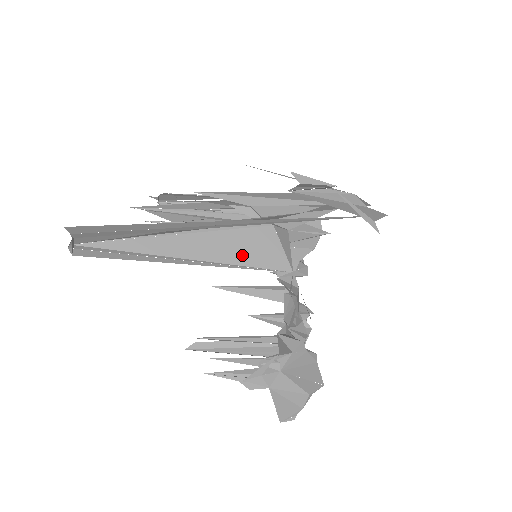
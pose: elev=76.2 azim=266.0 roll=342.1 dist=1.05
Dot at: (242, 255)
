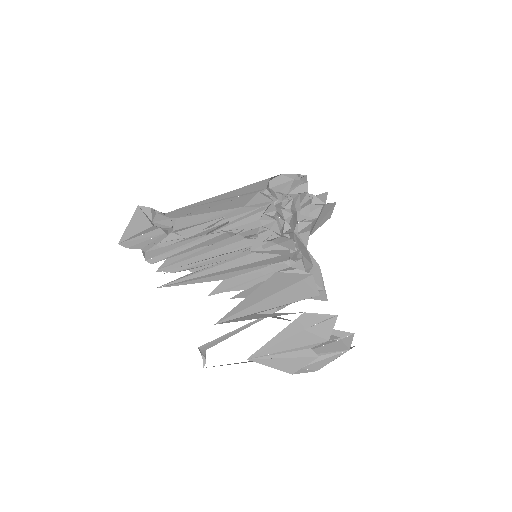
Dot at: occluded
